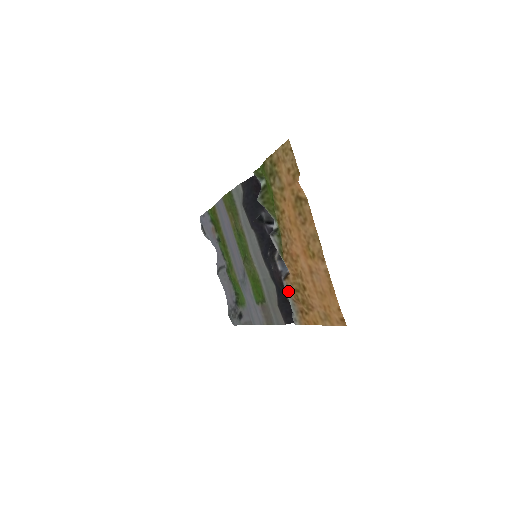
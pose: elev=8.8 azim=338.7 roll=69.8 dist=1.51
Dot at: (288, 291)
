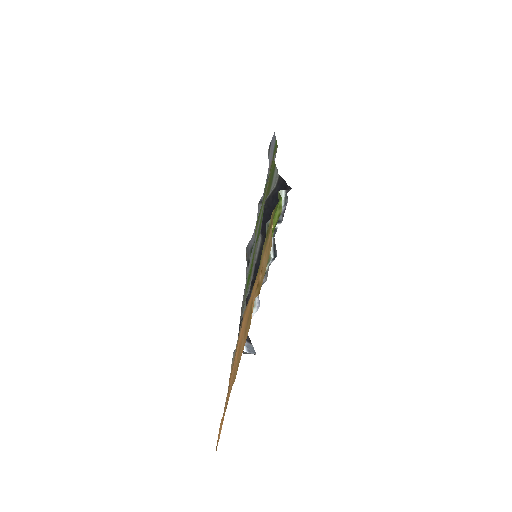
Dot at: occluded
